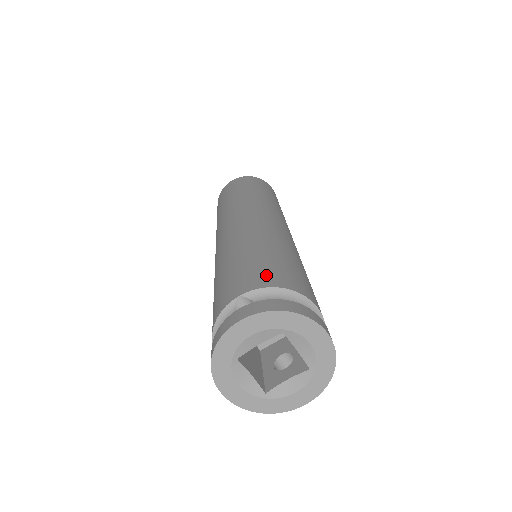
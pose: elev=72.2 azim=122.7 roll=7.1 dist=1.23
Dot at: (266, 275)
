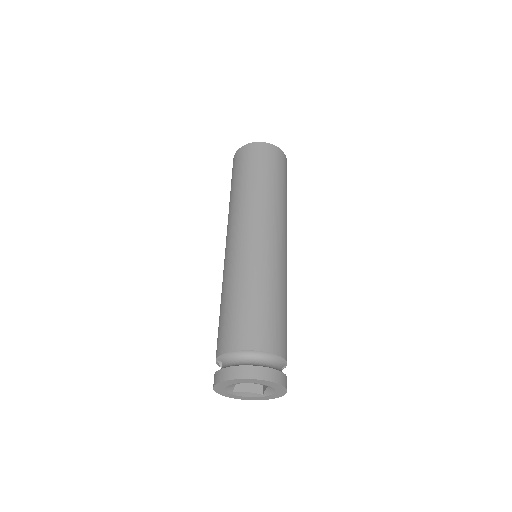
Dot at: (224, 338)
